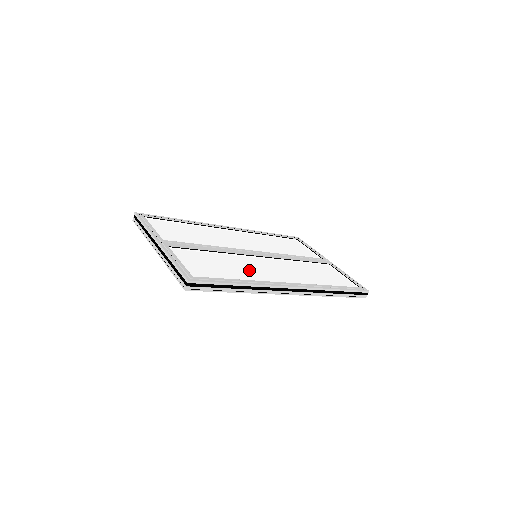
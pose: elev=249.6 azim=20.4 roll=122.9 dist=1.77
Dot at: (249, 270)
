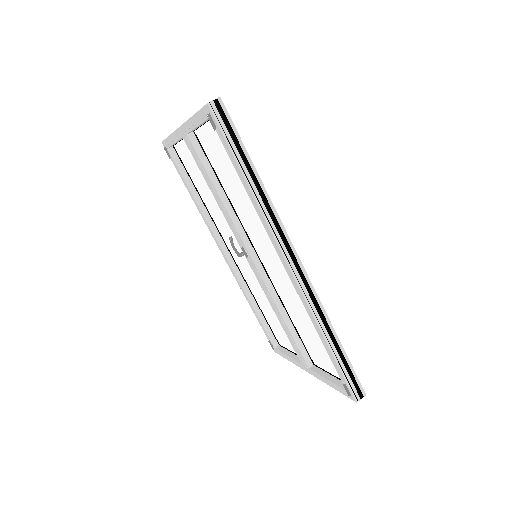
Dot at: occluded
